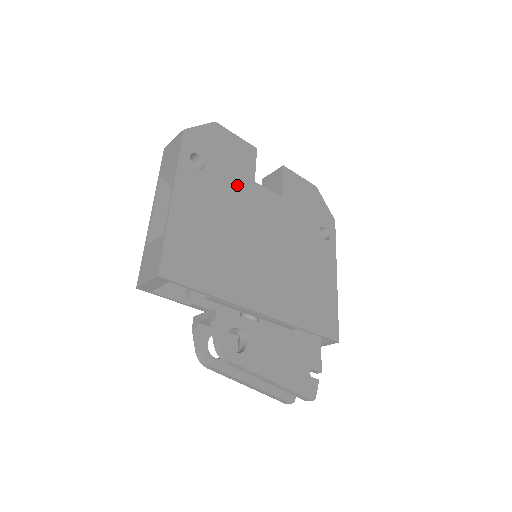
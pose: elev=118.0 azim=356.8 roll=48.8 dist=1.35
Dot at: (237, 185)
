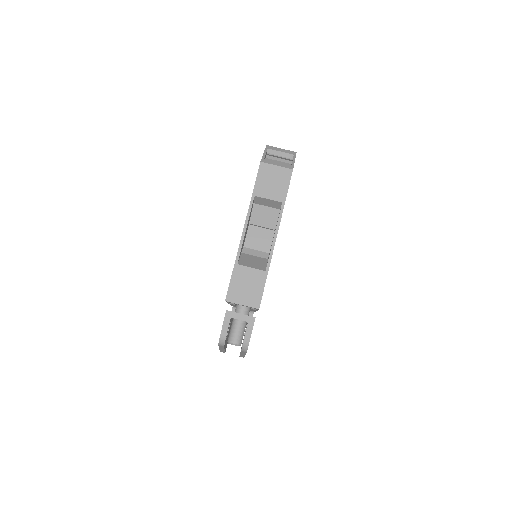
Dot at: occluded
